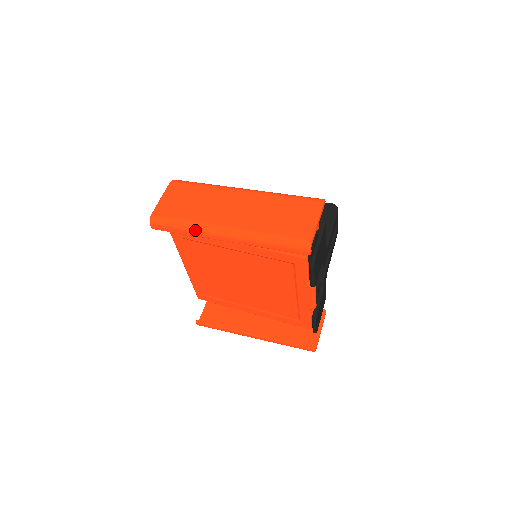
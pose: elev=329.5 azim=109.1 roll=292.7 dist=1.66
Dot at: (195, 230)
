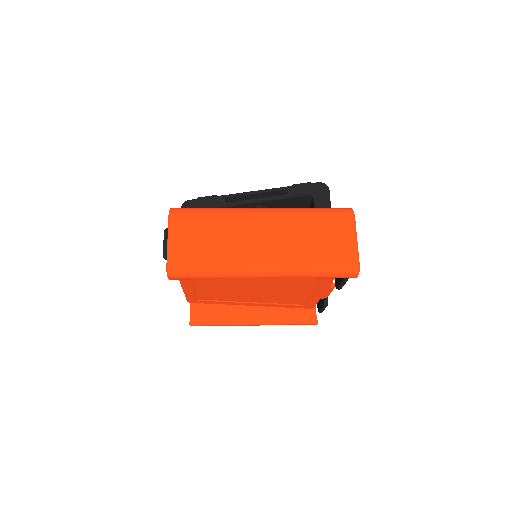
Dot at: (227, 275)
